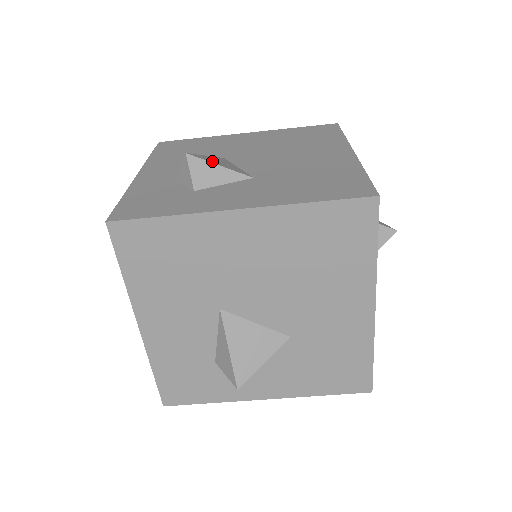
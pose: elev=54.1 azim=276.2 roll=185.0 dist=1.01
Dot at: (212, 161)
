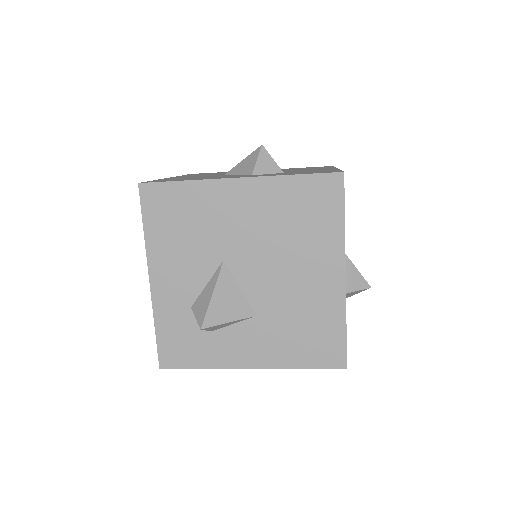
Dot at: (221, 317)
